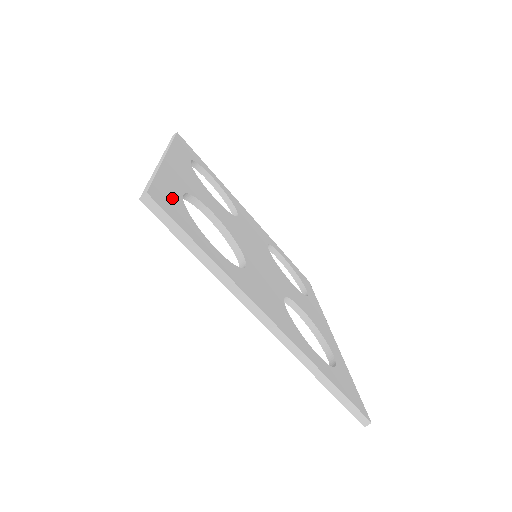
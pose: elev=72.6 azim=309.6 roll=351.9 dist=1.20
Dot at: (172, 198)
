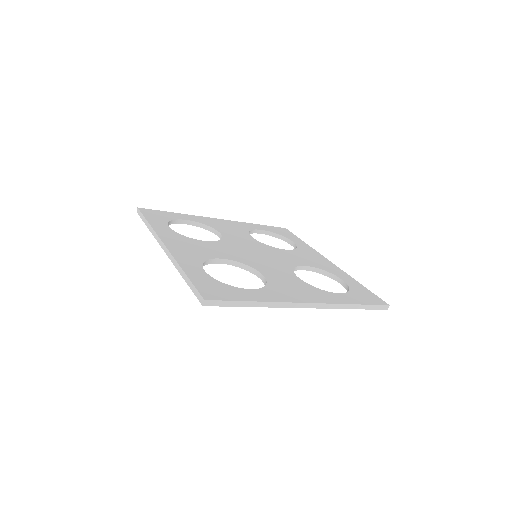
Dot at: (208, 283)
